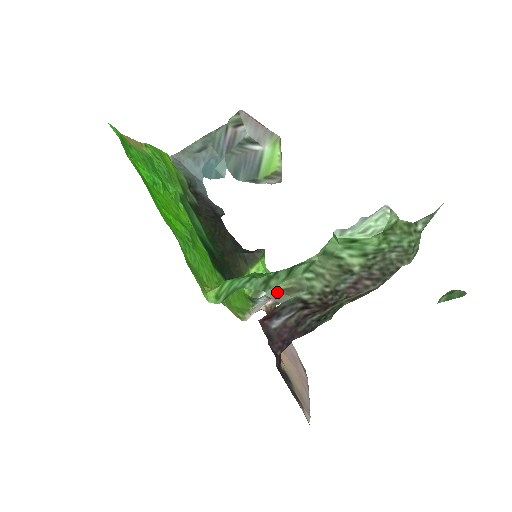
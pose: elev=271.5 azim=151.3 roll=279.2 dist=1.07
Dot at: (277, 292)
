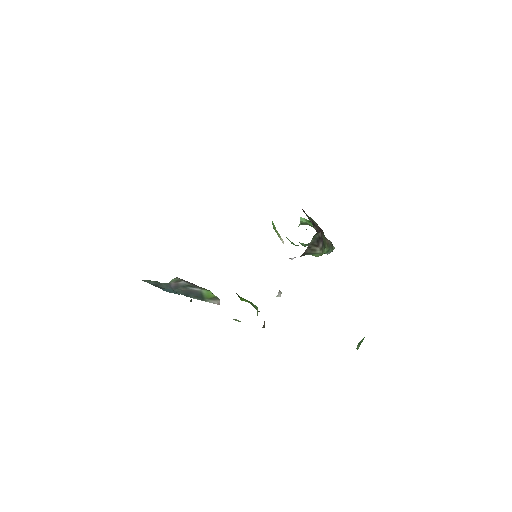
Dot at: occluded
